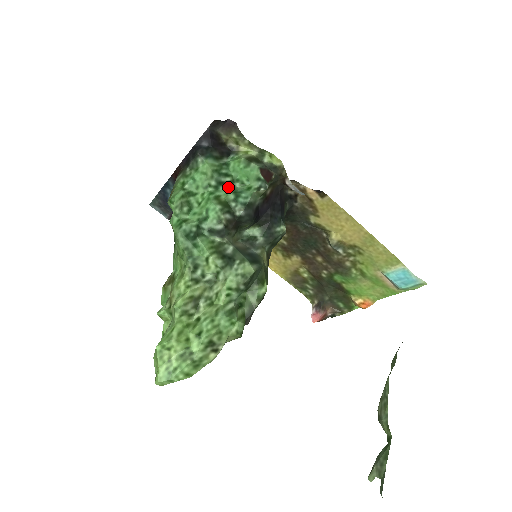
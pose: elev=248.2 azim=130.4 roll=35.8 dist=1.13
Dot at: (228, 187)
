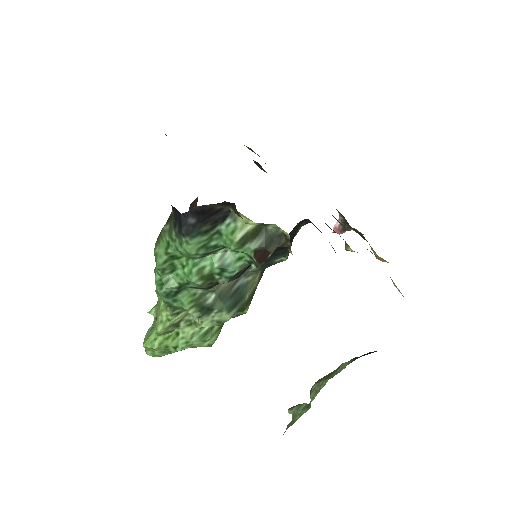
Dot at: (218, 252)
